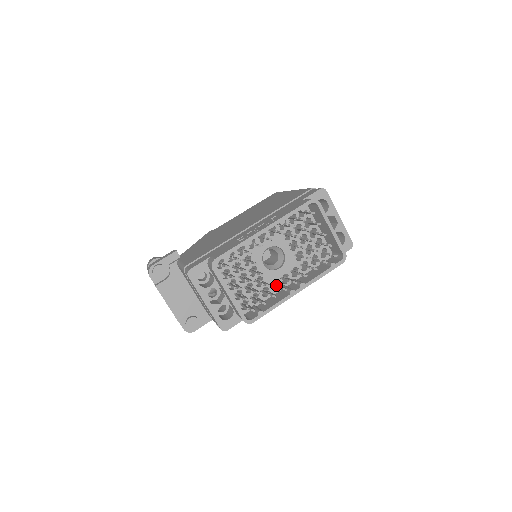
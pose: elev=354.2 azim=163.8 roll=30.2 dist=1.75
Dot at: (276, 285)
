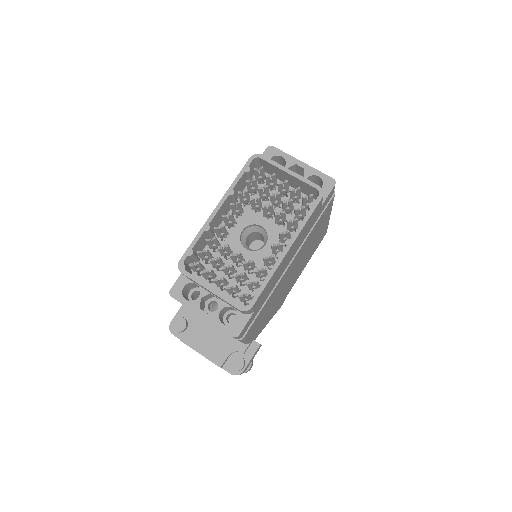
Dot at: occluded
